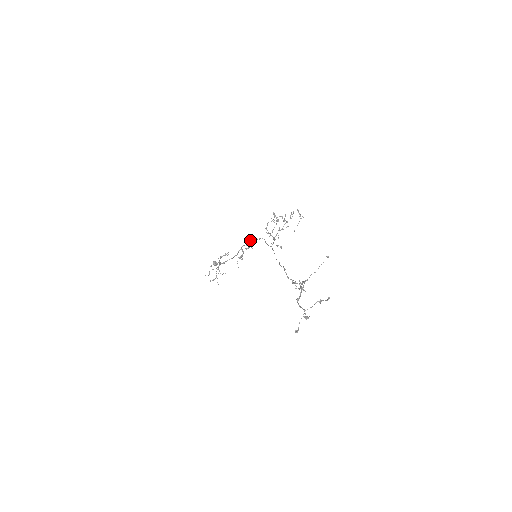
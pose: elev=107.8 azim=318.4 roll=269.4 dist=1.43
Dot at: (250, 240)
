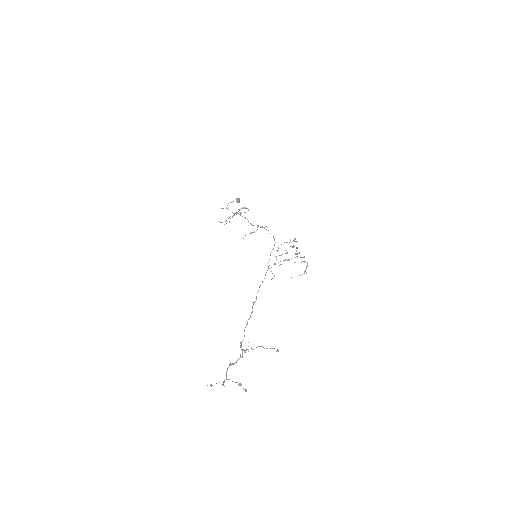
Dot at: occluded
